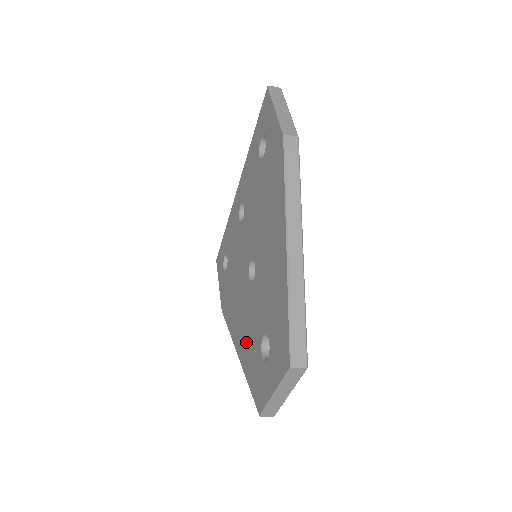
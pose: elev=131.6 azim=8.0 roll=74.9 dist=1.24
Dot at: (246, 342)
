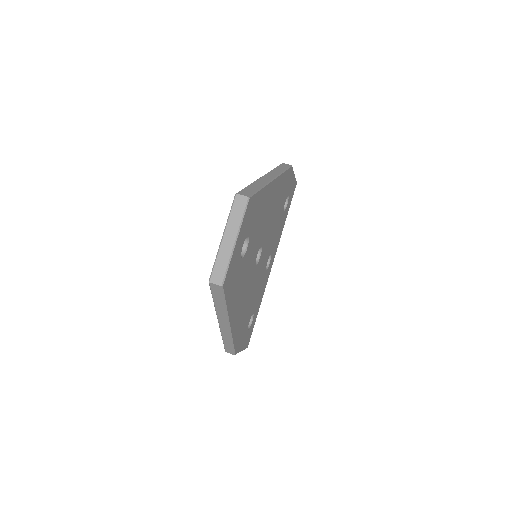
Dot at: occluded
